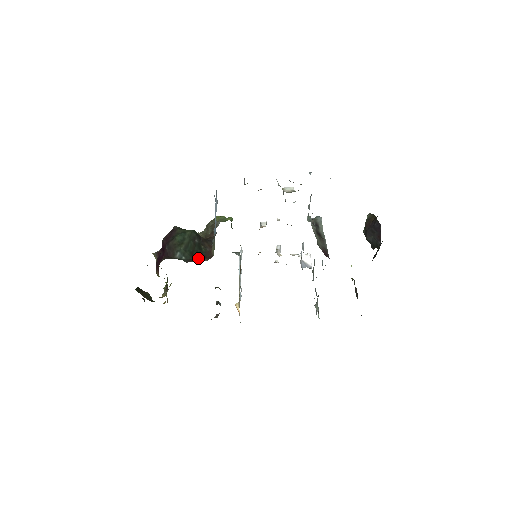
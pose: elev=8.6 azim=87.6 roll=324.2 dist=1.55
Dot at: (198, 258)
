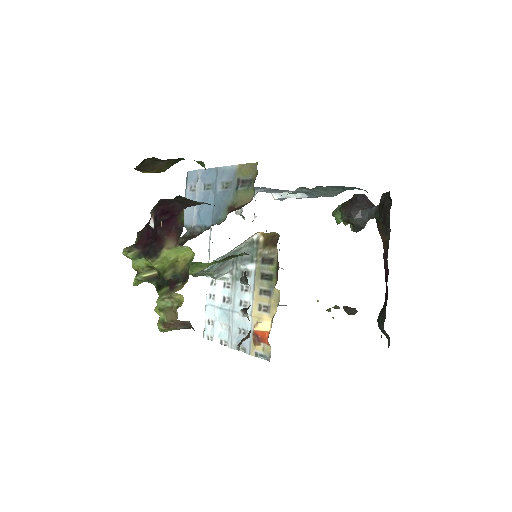
Dot at: occluded
